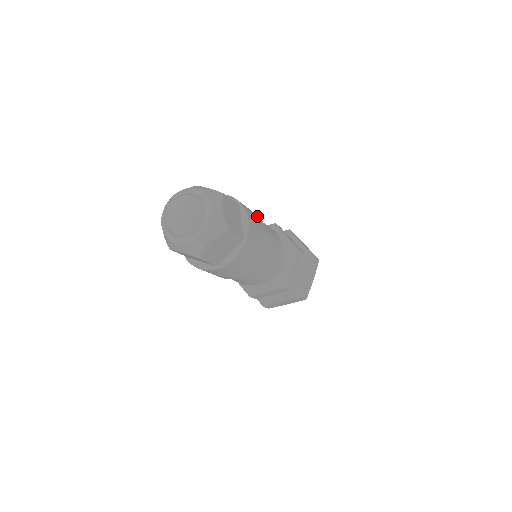
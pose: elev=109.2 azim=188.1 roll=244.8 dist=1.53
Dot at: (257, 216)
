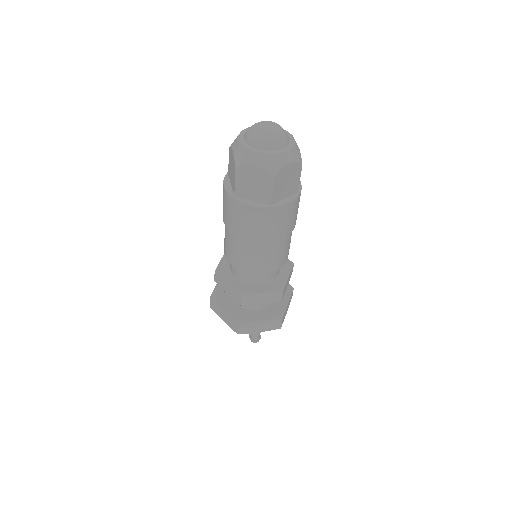
Dot at: (295, 221)
